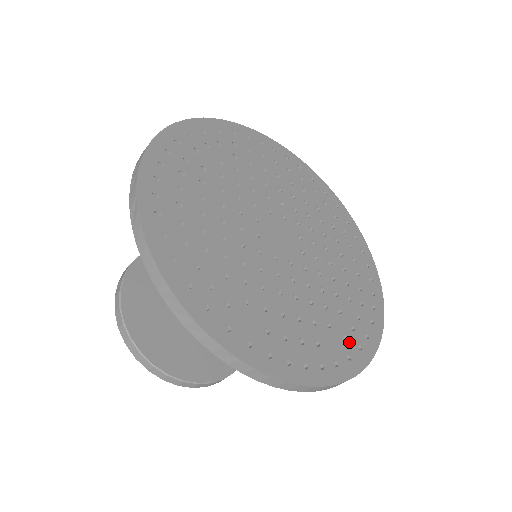
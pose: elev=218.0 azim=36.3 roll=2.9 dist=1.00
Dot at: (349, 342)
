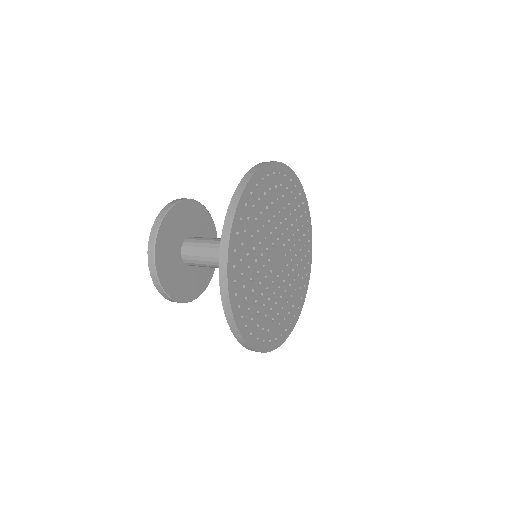
Dot at: (302, 289)
